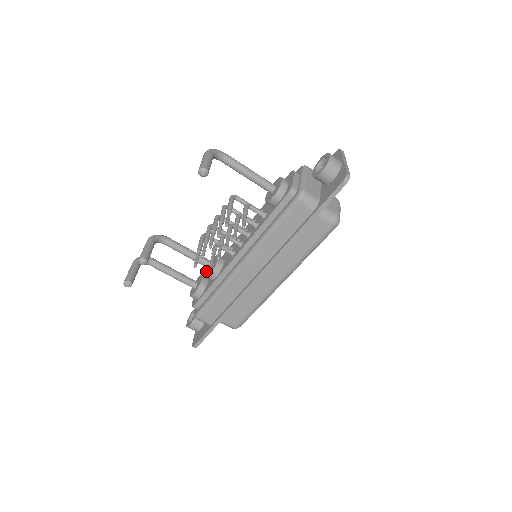
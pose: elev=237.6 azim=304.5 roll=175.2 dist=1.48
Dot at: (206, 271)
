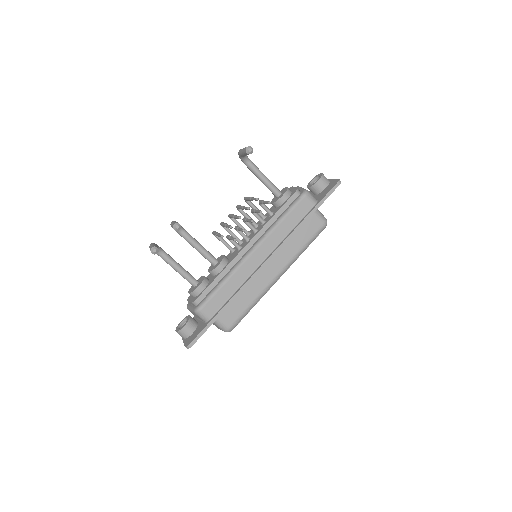
Dot at: (208, 270)
